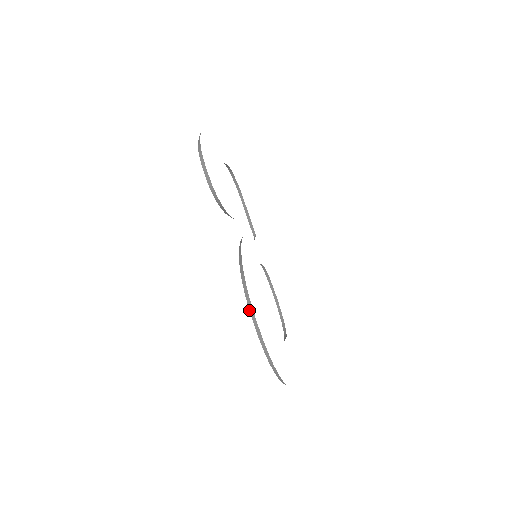
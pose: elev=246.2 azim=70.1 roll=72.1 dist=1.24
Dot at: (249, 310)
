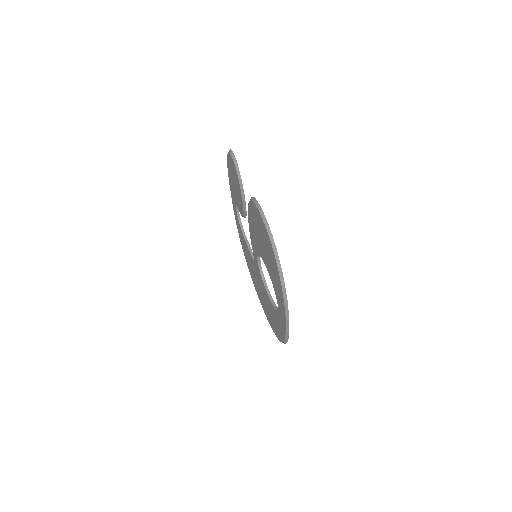
Dot at: (256, 206)
